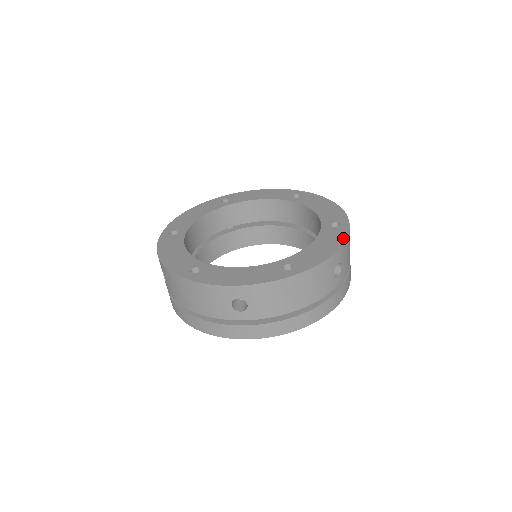
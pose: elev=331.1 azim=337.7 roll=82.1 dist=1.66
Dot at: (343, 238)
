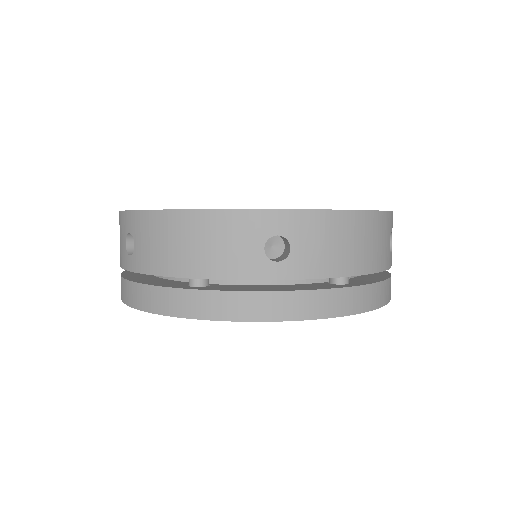
Dot at: occluded
